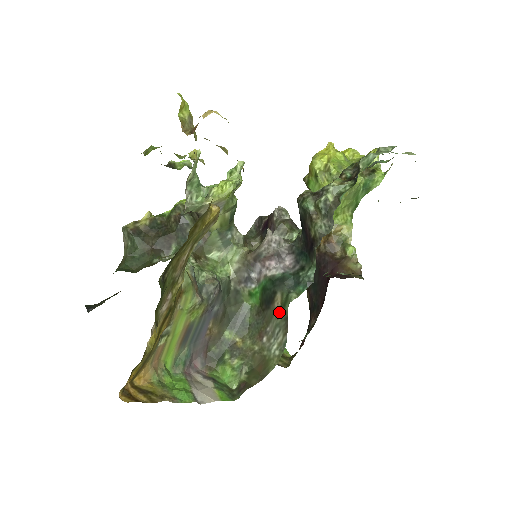
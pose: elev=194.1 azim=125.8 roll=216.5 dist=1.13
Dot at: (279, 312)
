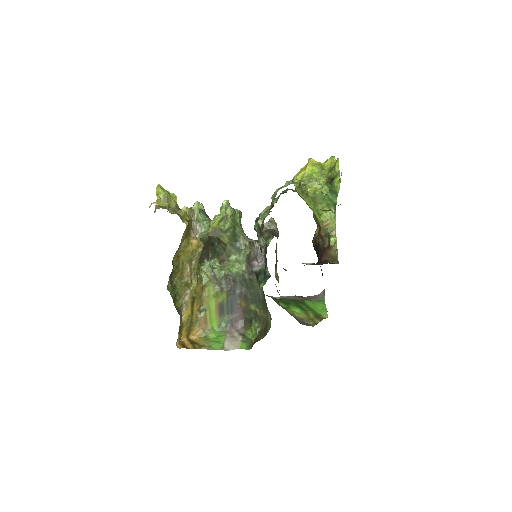
Dot at: occluded
